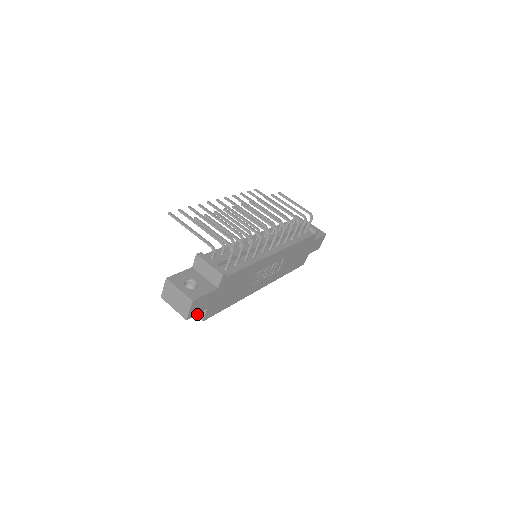
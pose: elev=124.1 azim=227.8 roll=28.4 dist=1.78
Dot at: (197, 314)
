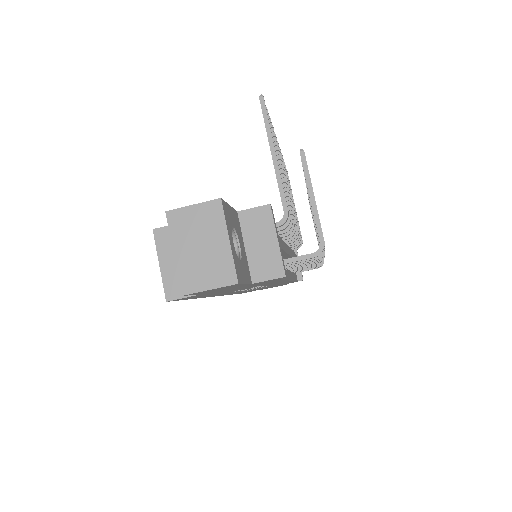
Dot at: (168, 282)
